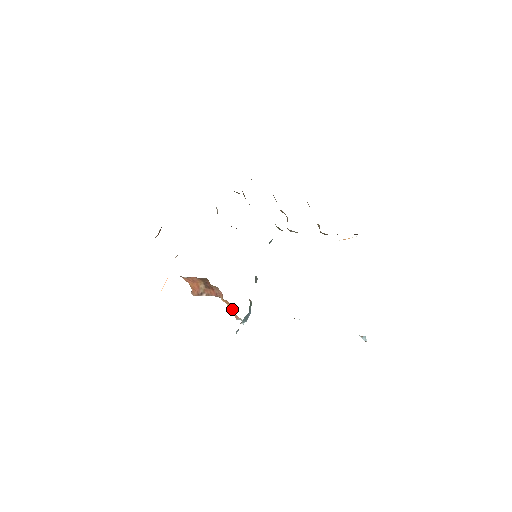
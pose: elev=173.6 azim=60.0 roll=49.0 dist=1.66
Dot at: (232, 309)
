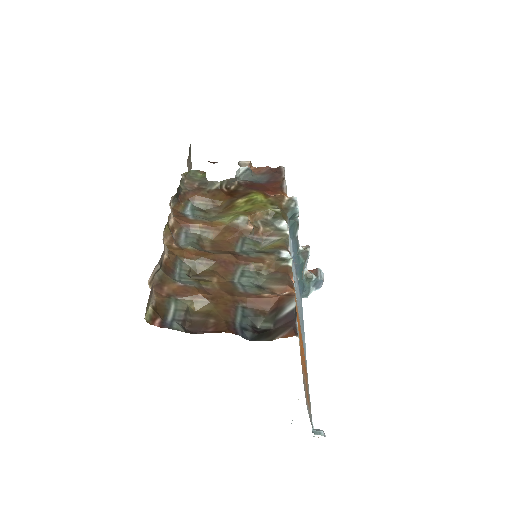
Dot at: occluded
